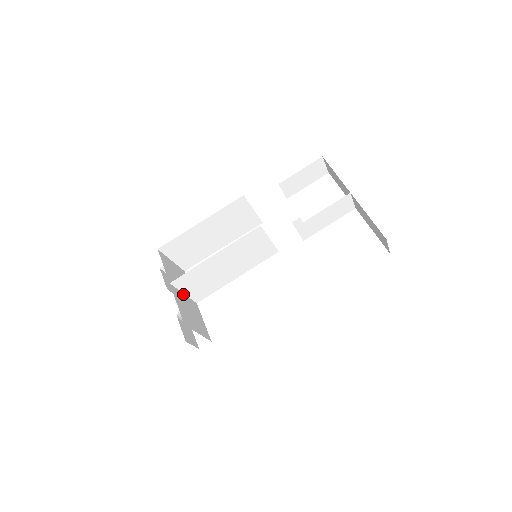
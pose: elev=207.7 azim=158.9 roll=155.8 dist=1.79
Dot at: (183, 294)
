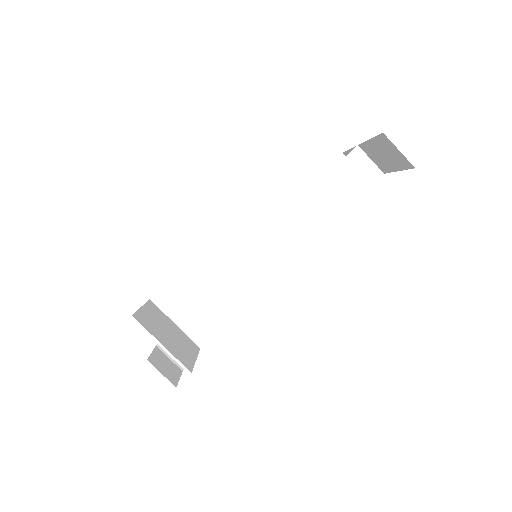
Dot at: (173, 322)
